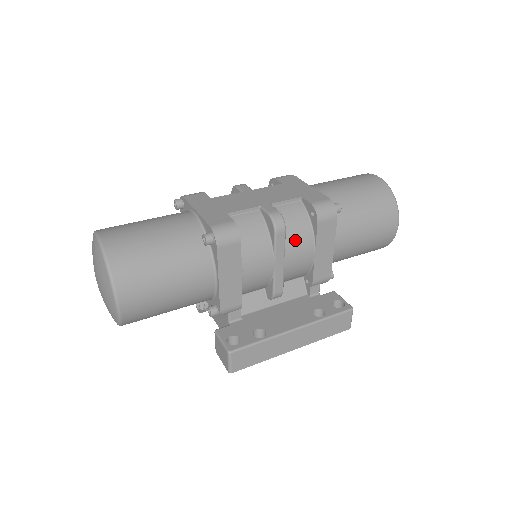
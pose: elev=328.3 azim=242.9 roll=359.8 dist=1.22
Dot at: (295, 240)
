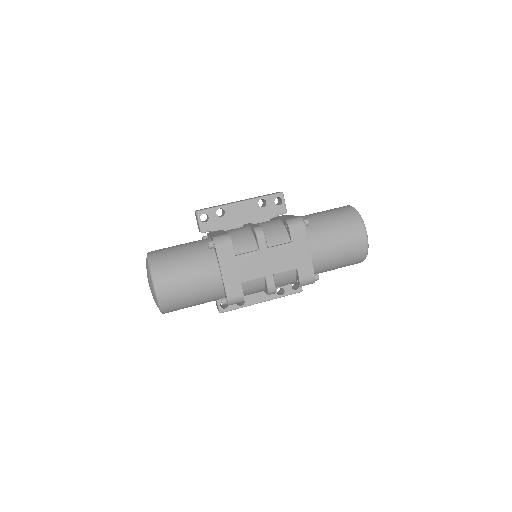
Dot at: (280, 286)
